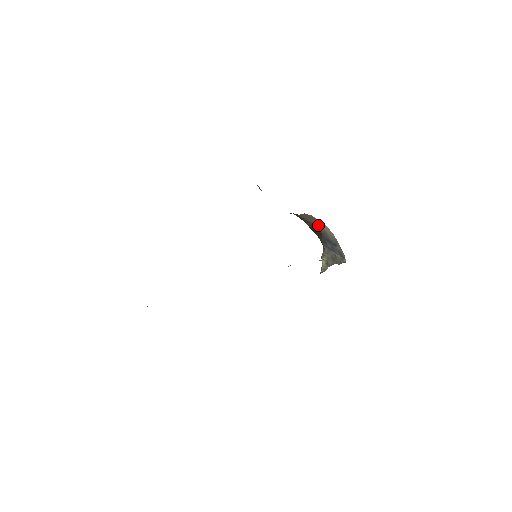
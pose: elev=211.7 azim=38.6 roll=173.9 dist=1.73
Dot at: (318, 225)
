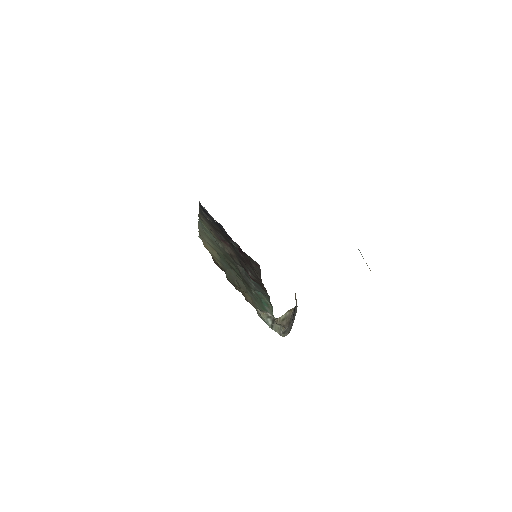
Dot at: occluded
